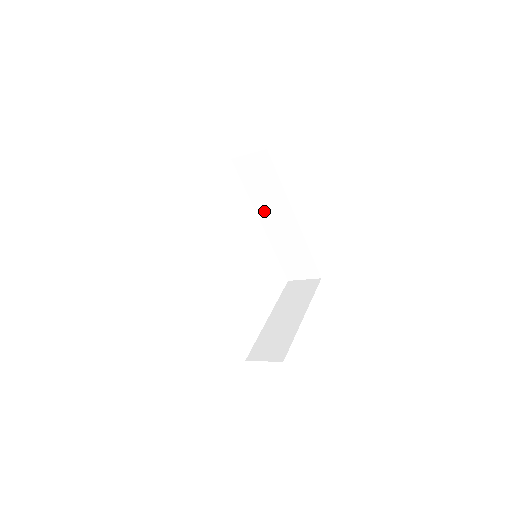
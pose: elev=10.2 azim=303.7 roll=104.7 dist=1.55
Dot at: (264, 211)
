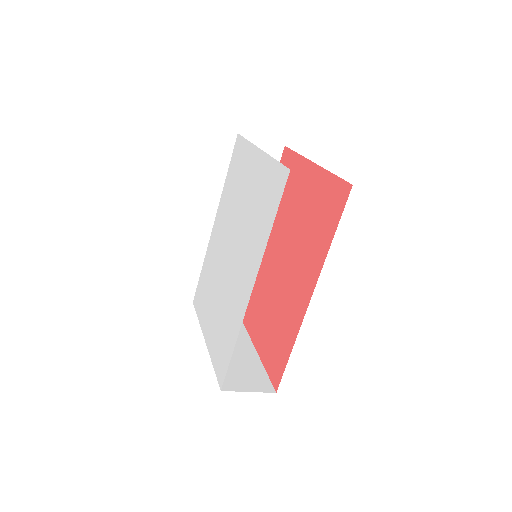
Dot at: occluded
